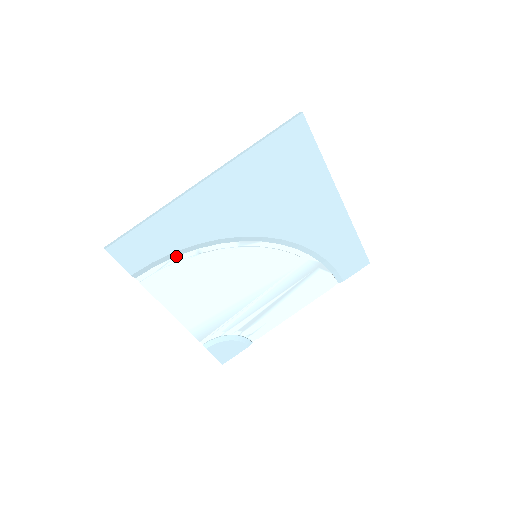
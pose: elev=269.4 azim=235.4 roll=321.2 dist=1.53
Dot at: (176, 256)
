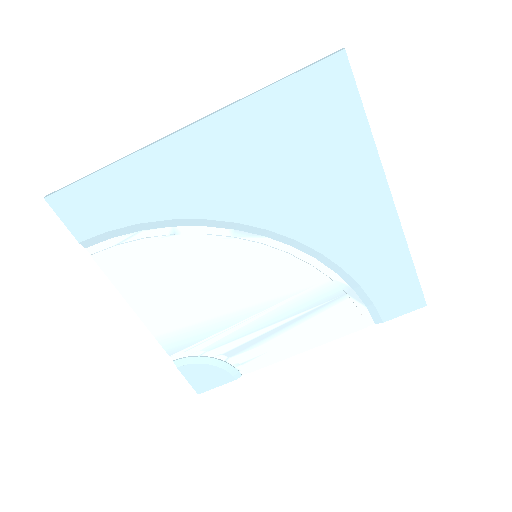
Dot at: (143, 230)
